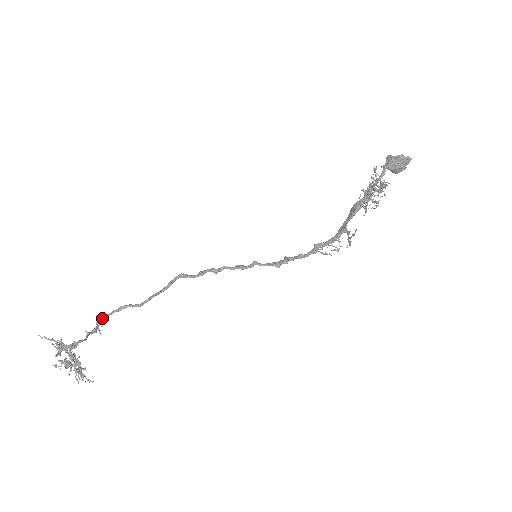
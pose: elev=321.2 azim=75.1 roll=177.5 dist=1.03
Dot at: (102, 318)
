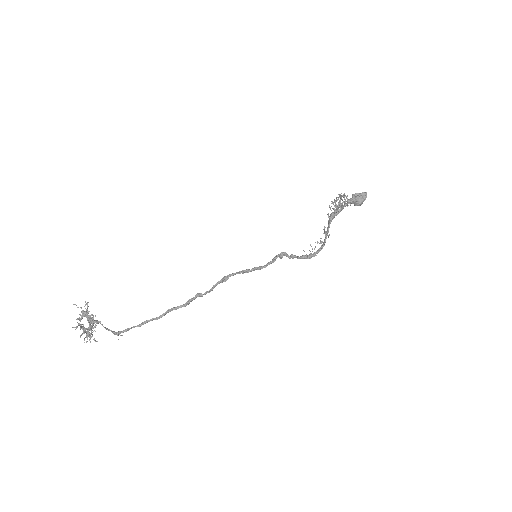
Dot at: occluded
